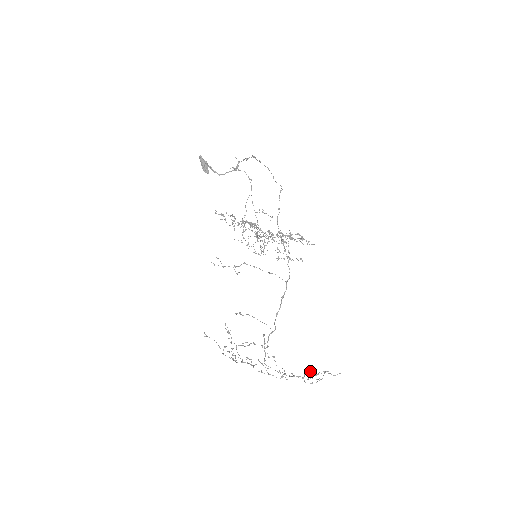
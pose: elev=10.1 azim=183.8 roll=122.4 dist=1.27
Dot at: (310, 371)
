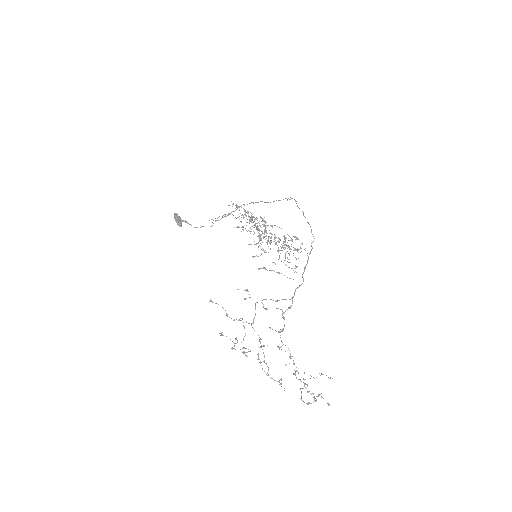
Dot at: (307, 384)
